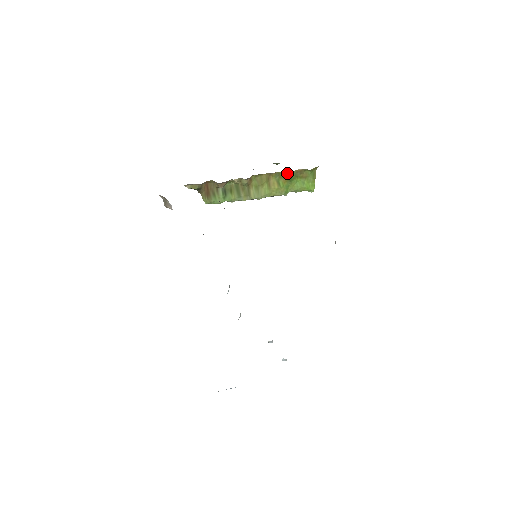
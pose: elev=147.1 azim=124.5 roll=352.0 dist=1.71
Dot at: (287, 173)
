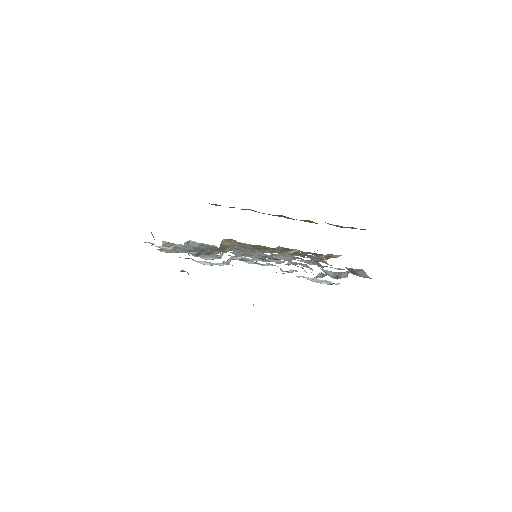
Dot at: occluded
